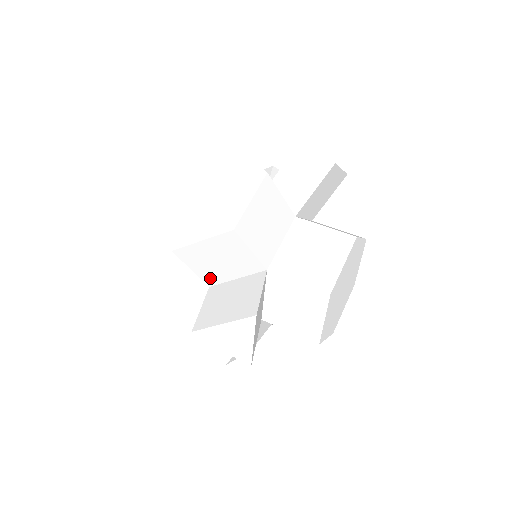
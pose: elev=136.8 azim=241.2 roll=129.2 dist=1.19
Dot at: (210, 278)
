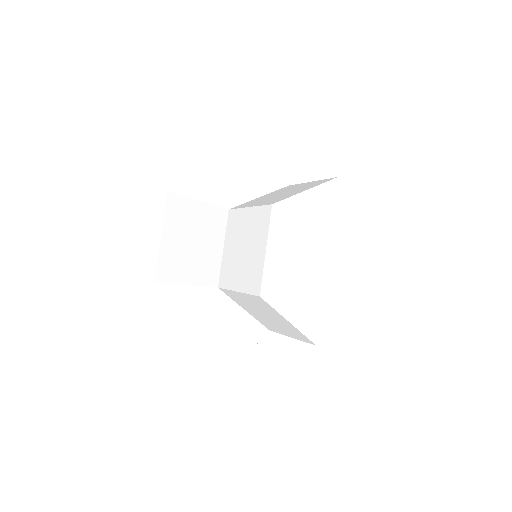
Dot at: occluded
